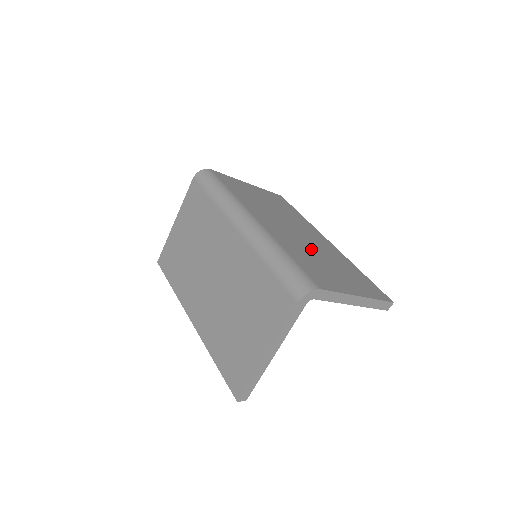
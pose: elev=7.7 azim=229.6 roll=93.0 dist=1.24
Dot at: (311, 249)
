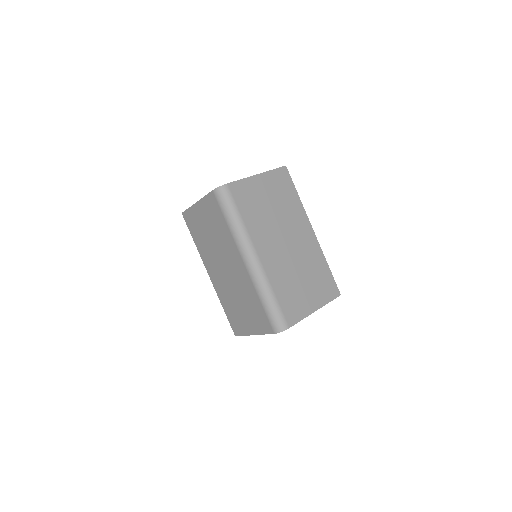
Dot at: (294, 266)
